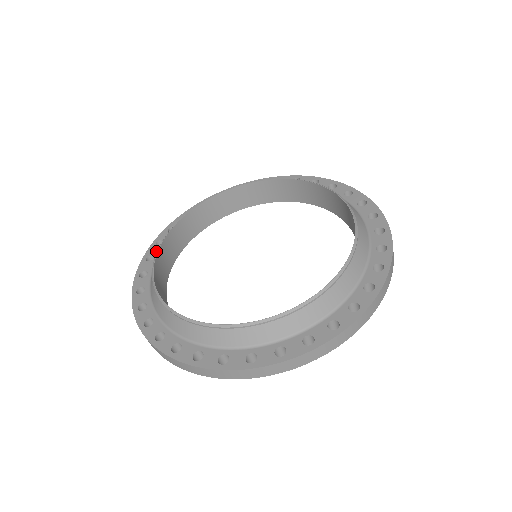
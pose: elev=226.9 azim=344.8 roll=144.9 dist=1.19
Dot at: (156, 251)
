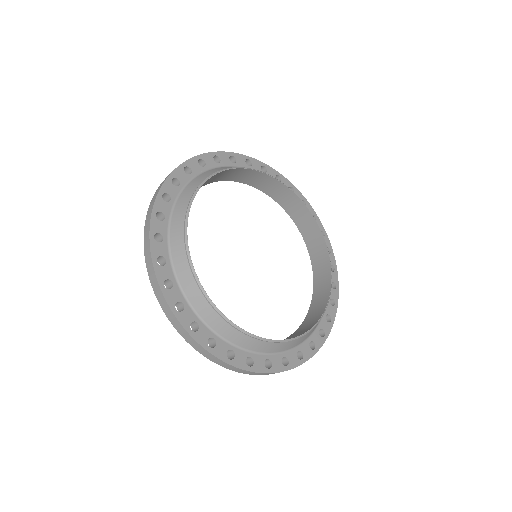
Dot at: (183, 178)
